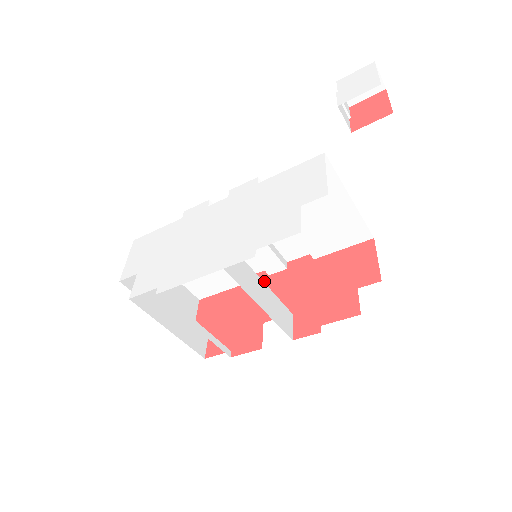
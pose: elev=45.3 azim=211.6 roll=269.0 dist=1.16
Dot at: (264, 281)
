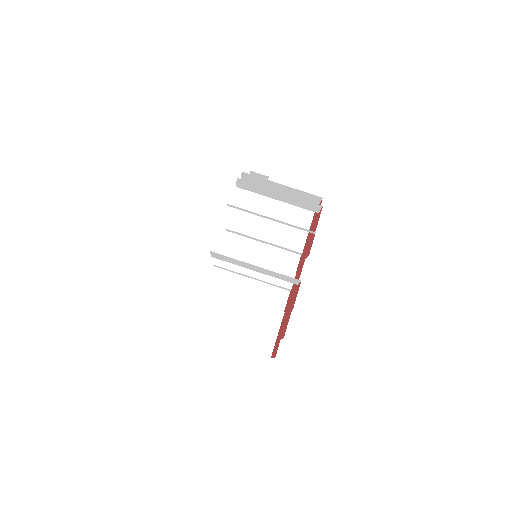
Dot at: (290, 293)
